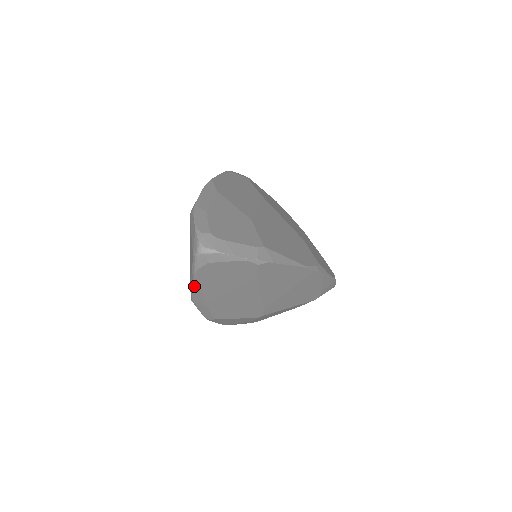
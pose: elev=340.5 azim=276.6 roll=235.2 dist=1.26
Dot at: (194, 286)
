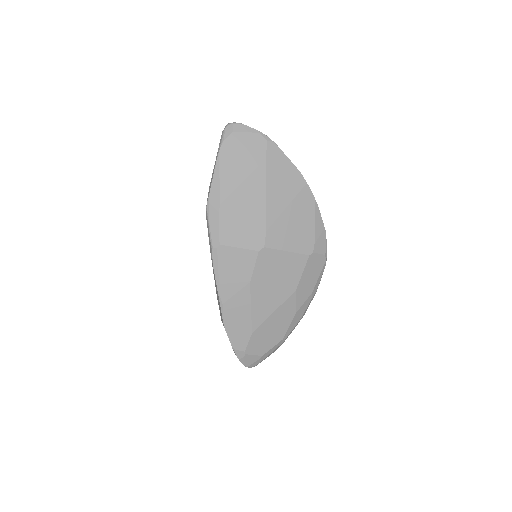
Dot at: (215, 171)
